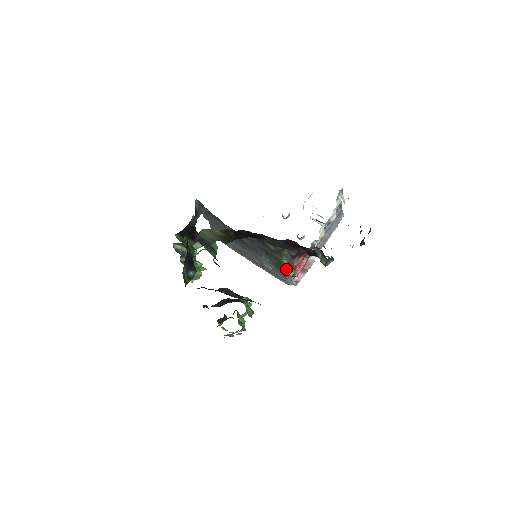
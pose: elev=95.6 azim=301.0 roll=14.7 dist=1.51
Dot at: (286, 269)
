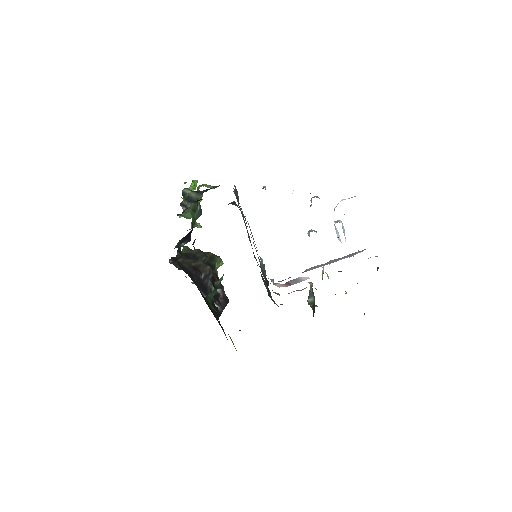
Dot at: occluded
